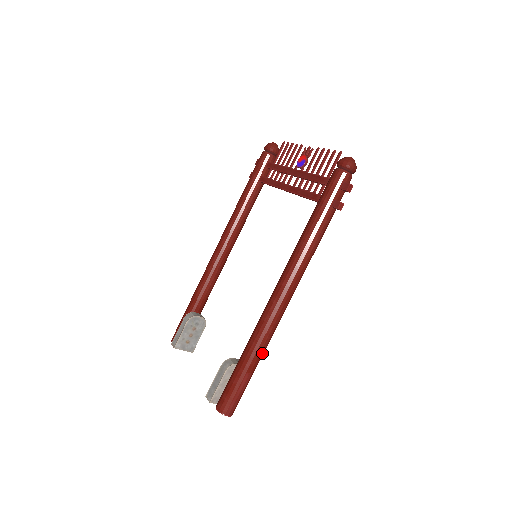
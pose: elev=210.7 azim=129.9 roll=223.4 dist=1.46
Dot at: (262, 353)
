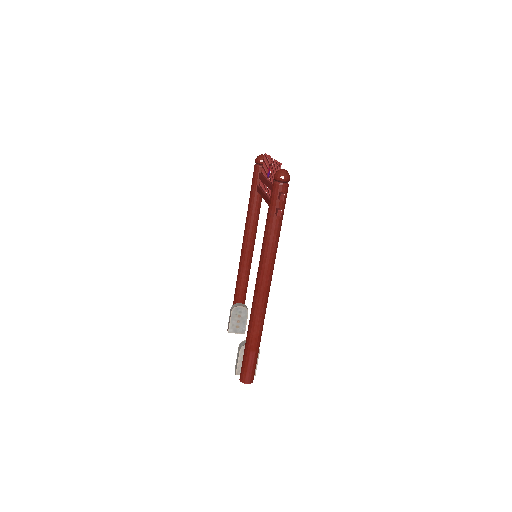
Dot at: (258, 335)
